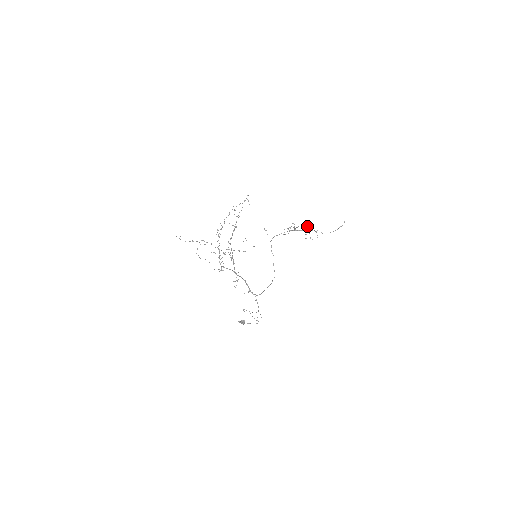
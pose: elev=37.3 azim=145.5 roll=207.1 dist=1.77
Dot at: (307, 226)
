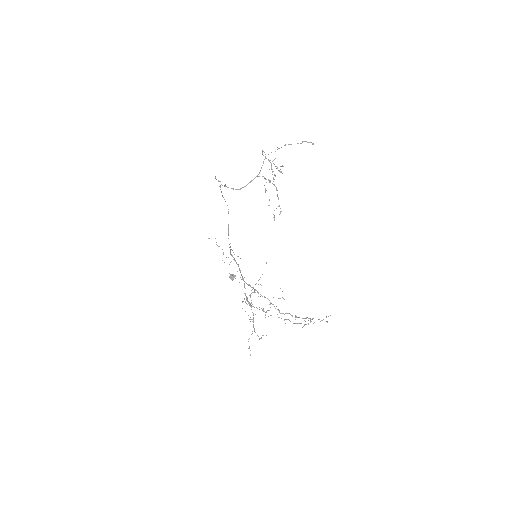
Dot at: (274, 164)
